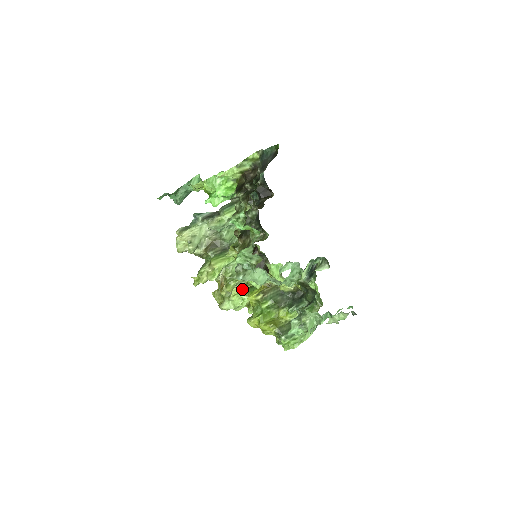
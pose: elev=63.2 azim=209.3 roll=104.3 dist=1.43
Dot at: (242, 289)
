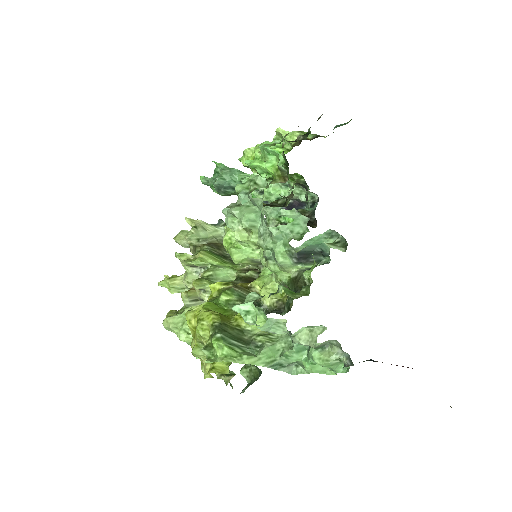
Dot at: occluded
